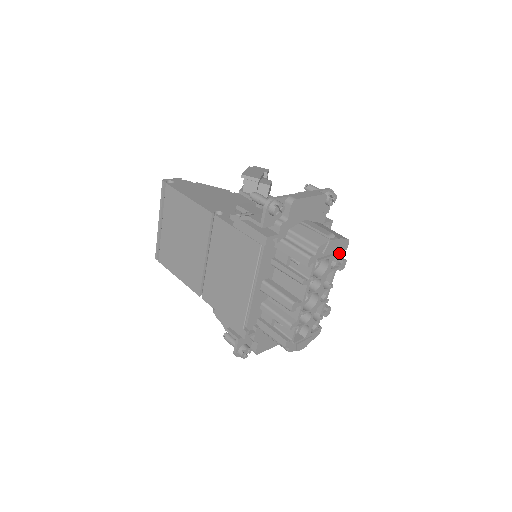
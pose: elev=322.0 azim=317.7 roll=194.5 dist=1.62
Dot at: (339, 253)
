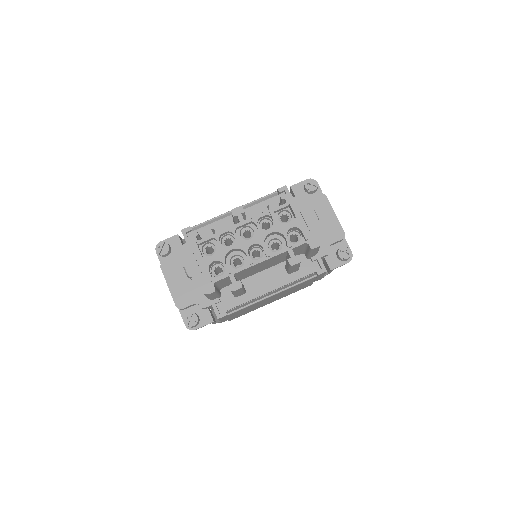
Dot at: (305, 232)
